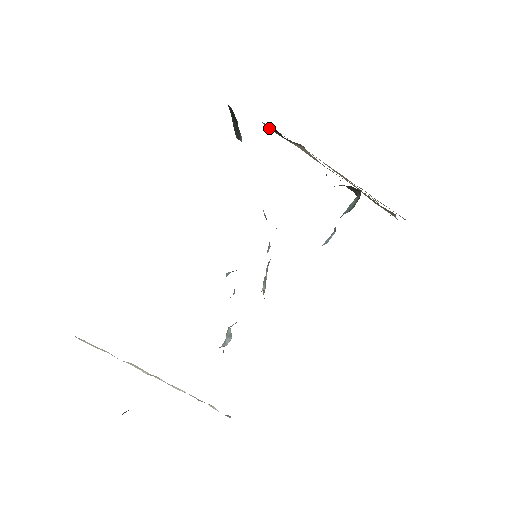
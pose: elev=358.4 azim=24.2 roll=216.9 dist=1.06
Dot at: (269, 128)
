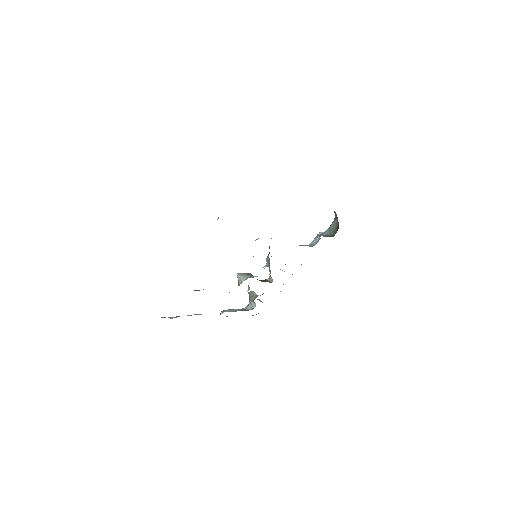
Dot at: occluded
